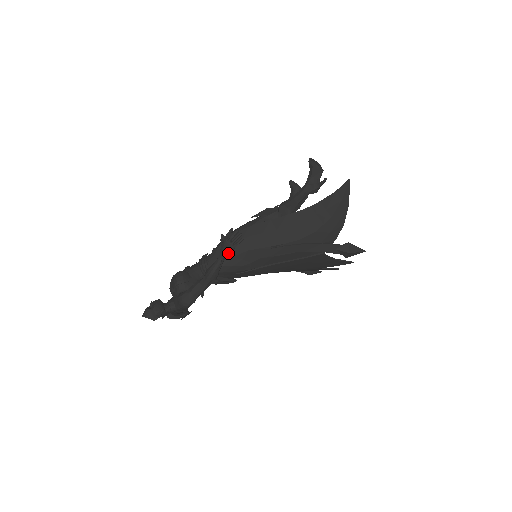
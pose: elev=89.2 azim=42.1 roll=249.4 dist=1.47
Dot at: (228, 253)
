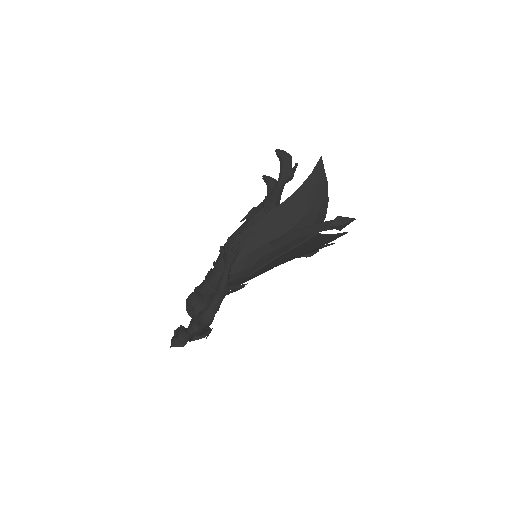
Dot at: (232, 262)
